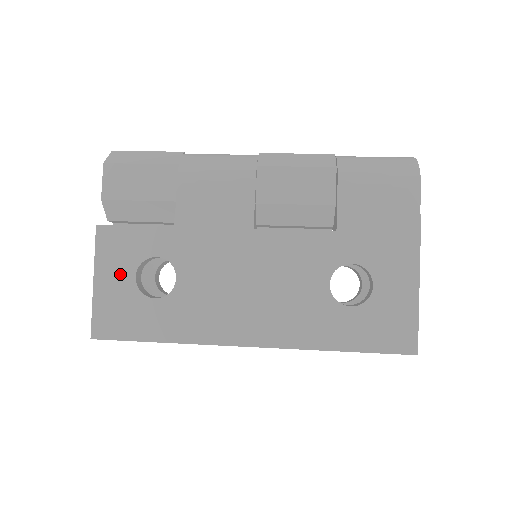
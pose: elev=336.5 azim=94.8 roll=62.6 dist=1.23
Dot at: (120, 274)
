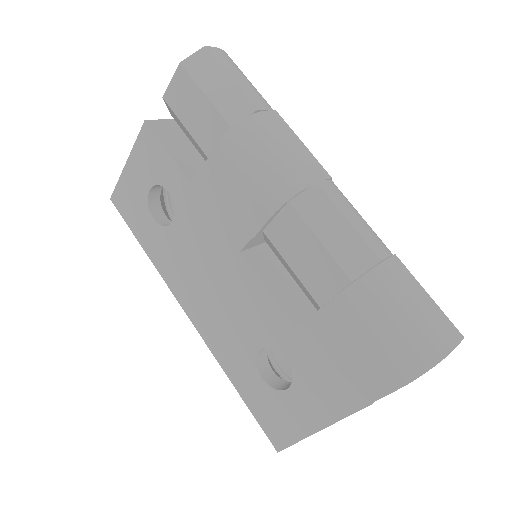
Dot at: (142, 177)
